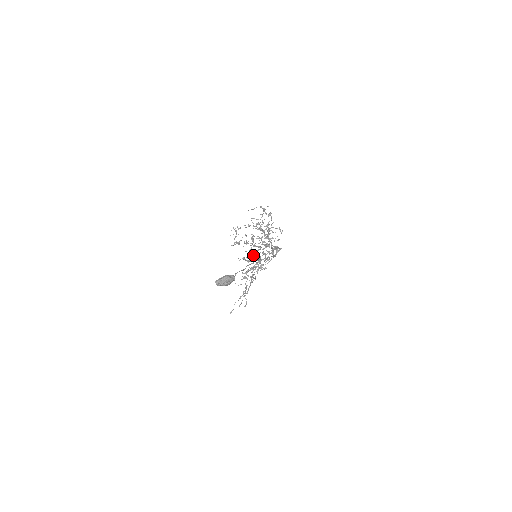
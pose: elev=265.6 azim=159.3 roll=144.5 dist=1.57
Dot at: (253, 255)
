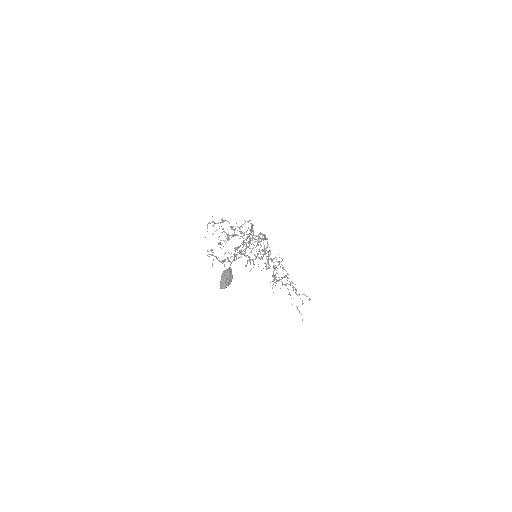
Dot at: occluded
